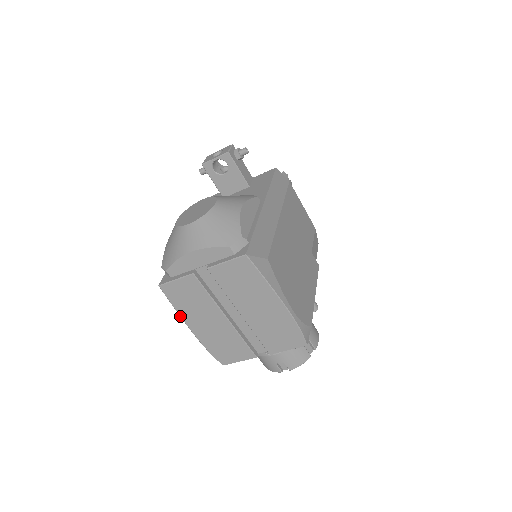
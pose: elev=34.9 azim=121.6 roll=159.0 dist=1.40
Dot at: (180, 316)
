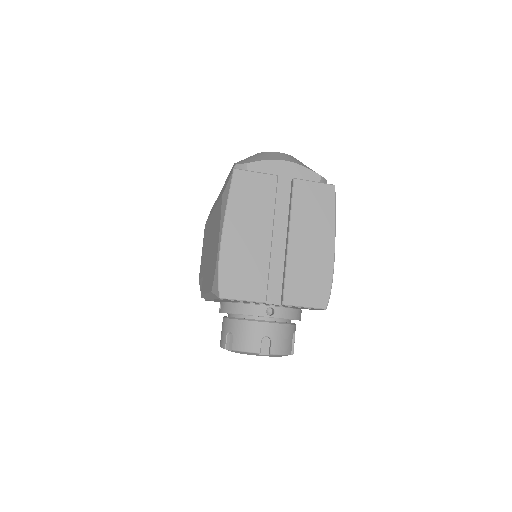
Dot at: (226, 211)
